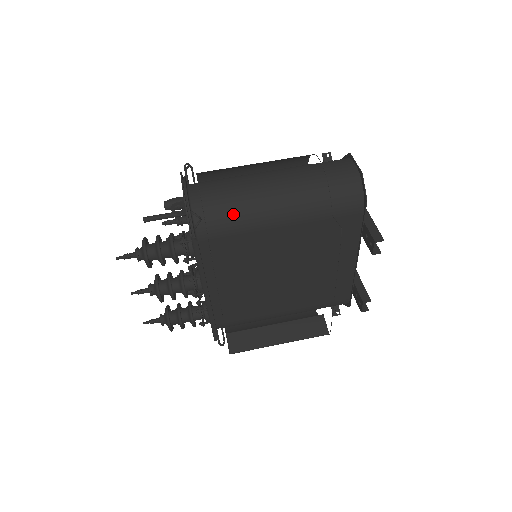
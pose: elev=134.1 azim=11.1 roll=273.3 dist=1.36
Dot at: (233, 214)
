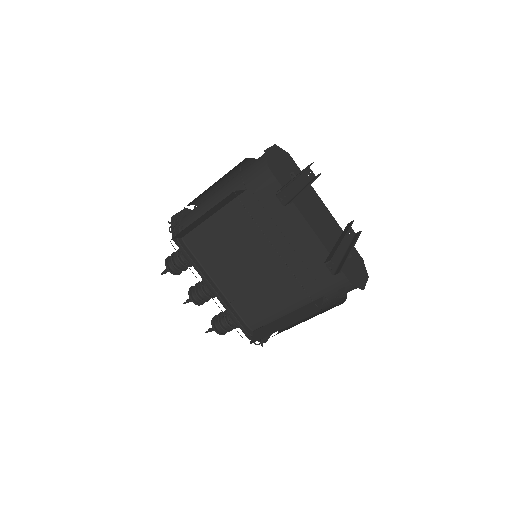
Dot at: (198, 217)
